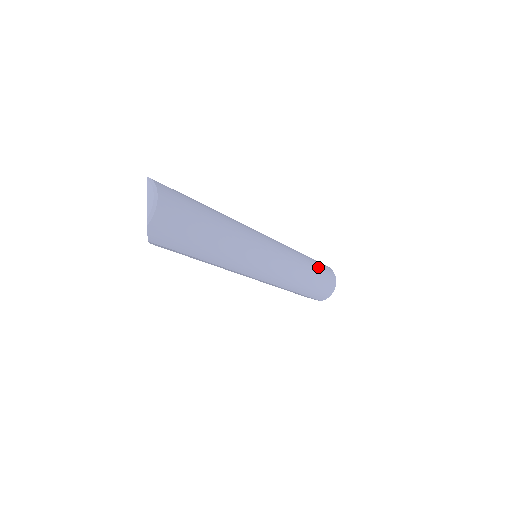
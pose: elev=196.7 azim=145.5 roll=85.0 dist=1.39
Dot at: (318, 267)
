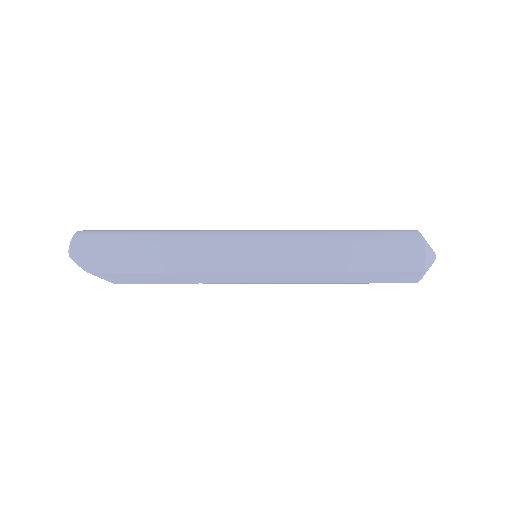
Dot at: (366, 231)
